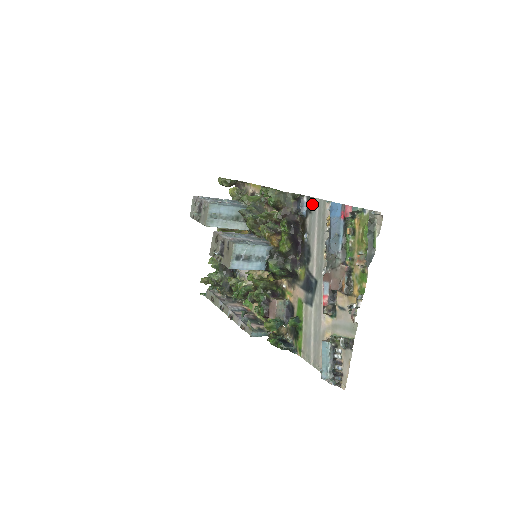
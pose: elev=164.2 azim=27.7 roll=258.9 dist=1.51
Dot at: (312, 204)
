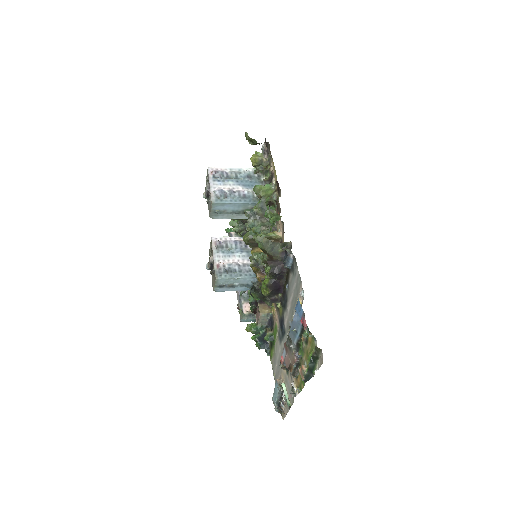
Dot at: (295, 268)
